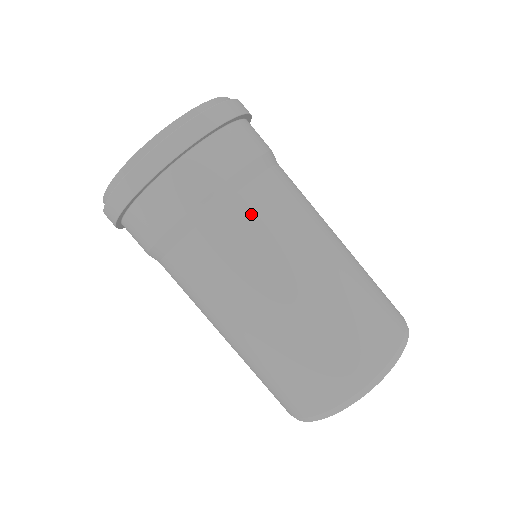
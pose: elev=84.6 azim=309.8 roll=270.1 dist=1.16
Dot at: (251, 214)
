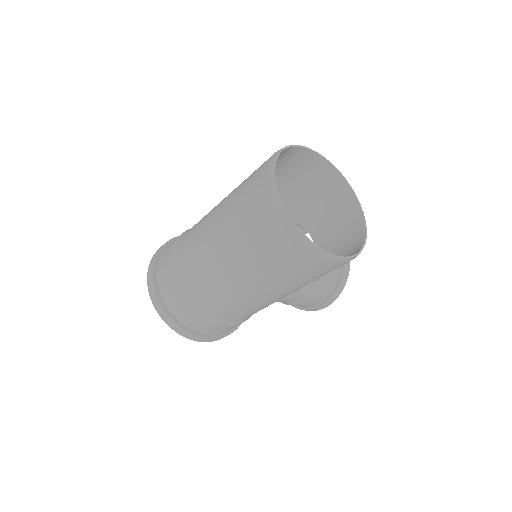
Dot at: (185, 242)
